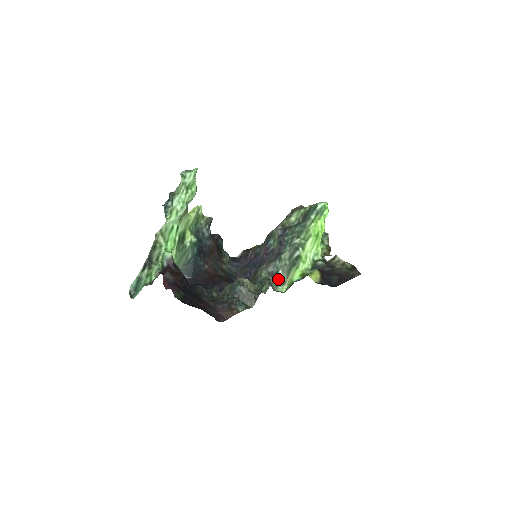
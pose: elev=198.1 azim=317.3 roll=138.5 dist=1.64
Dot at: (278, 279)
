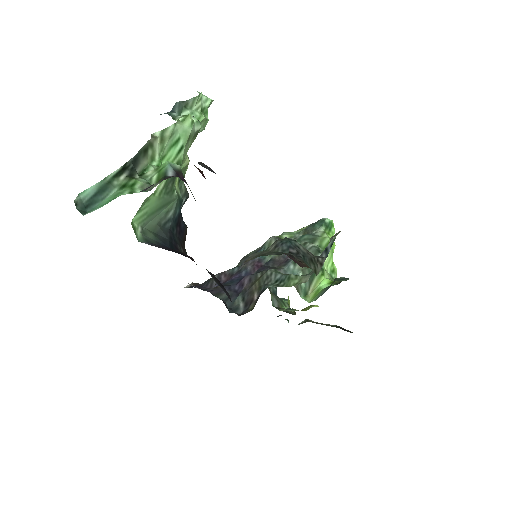
Dot at: (299, 285)
